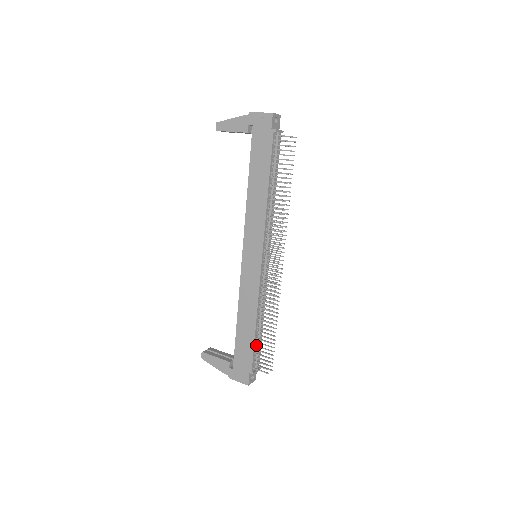
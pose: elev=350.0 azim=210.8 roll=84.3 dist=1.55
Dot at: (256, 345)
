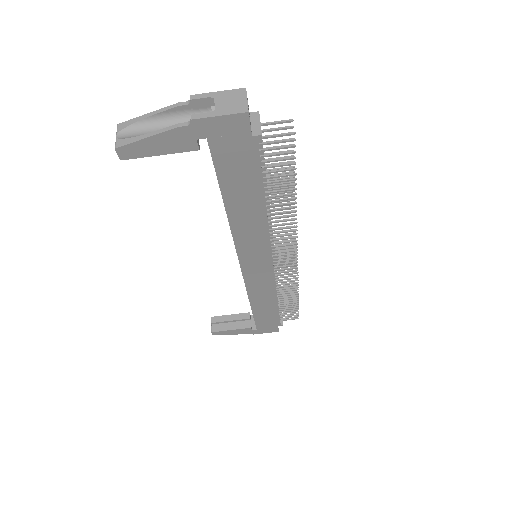
Dot at: (279, 310)
